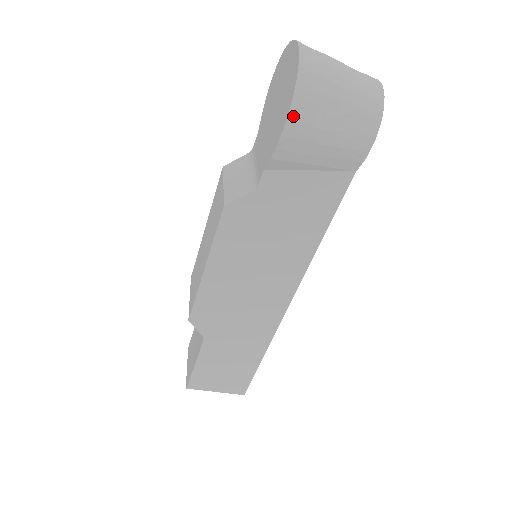
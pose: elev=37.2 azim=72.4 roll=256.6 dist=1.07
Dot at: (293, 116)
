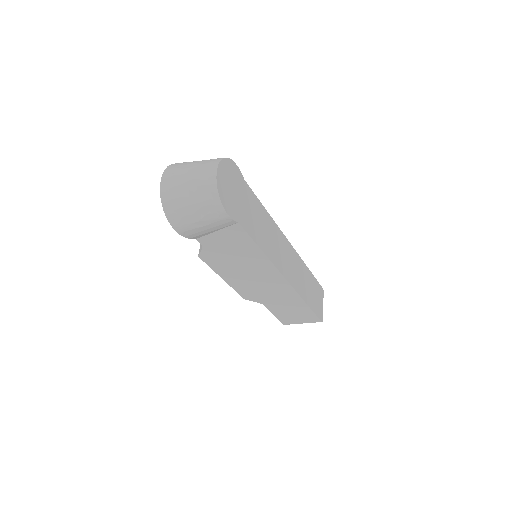
Dot at: (174, 225)
